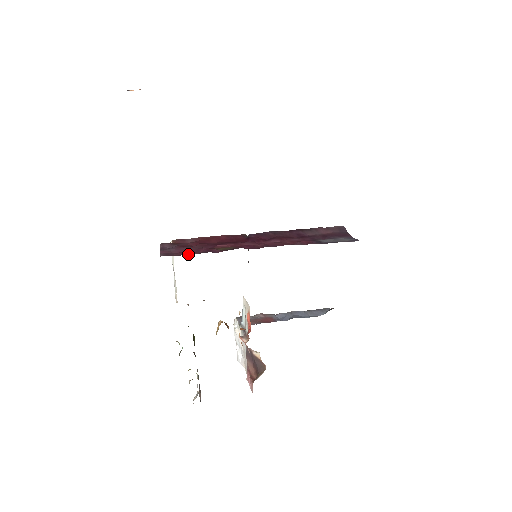
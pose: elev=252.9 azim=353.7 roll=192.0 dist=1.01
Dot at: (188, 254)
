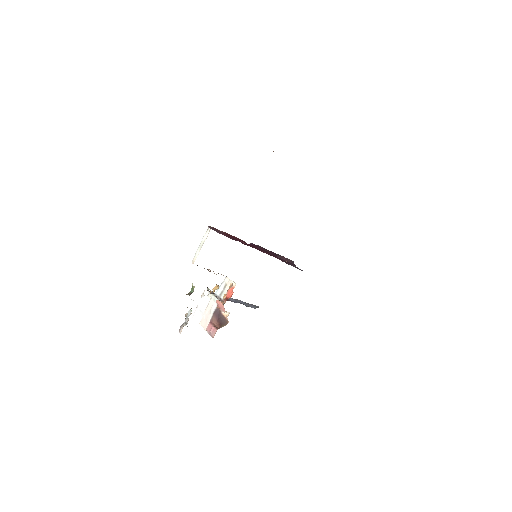
Dot at: (230, 238)
